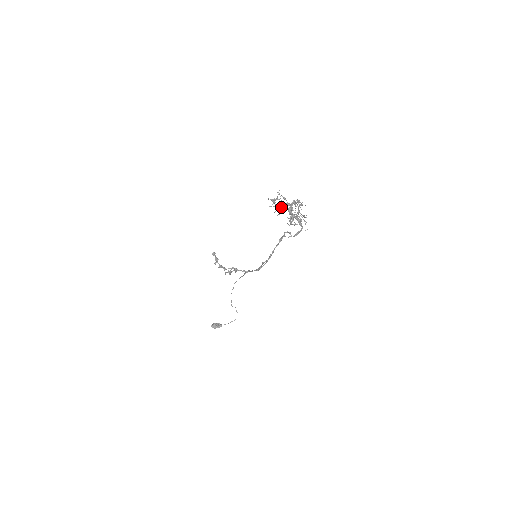
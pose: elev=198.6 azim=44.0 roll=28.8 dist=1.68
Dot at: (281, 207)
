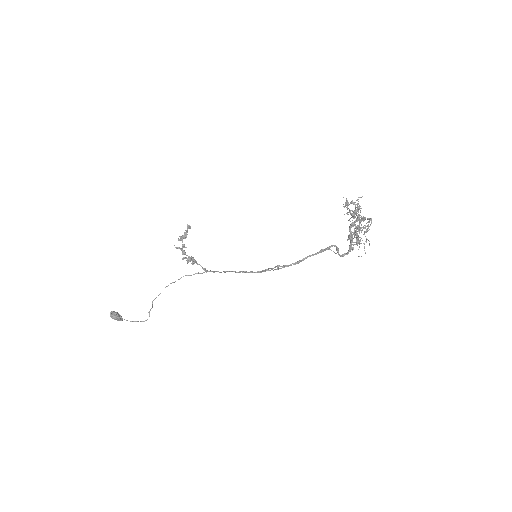
Dot at: (354, 214)
